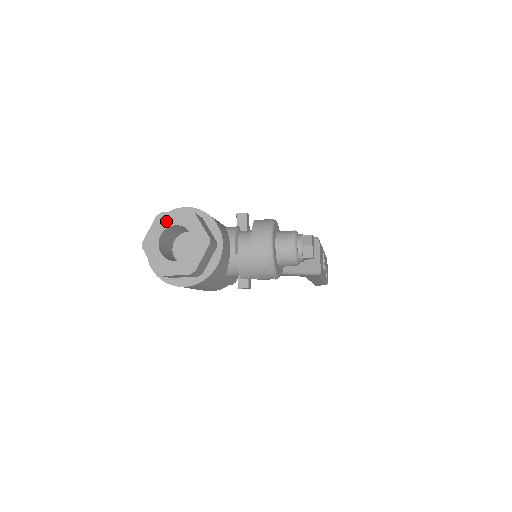
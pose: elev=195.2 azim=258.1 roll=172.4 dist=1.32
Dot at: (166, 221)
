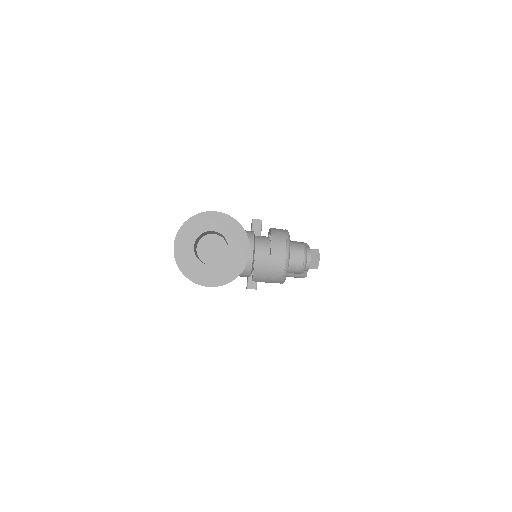
Dot at: (204, 226)
